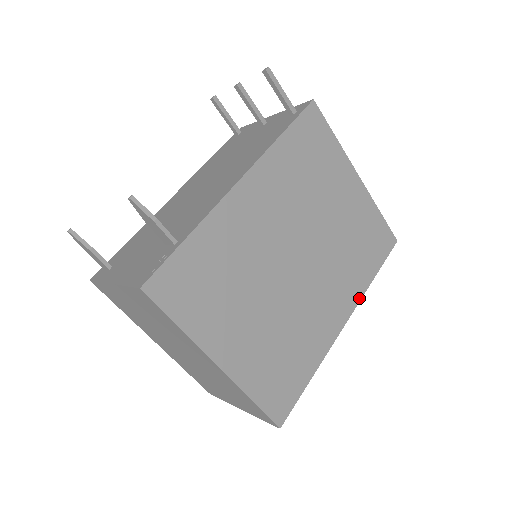
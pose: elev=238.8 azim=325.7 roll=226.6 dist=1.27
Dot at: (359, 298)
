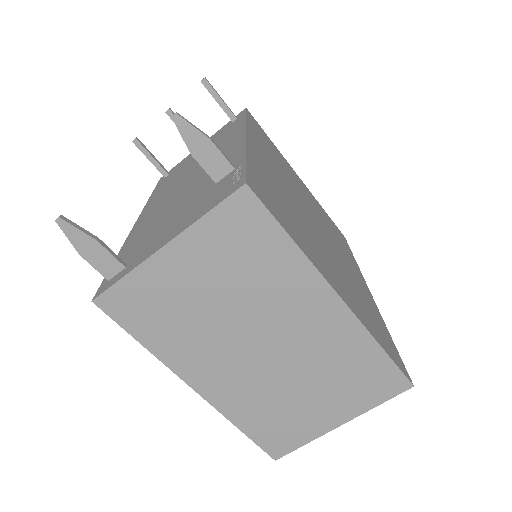
Dot at: (361, 273)
